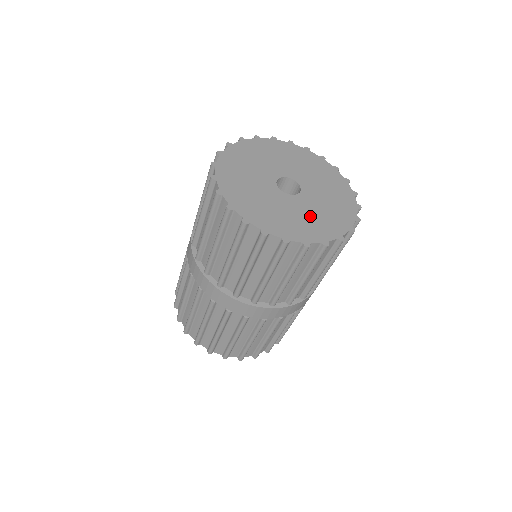
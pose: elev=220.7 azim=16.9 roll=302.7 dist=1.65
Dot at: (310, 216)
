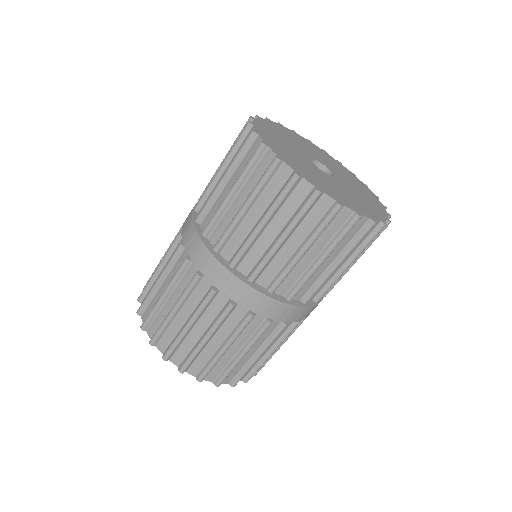
Dot at: (312, 172)
